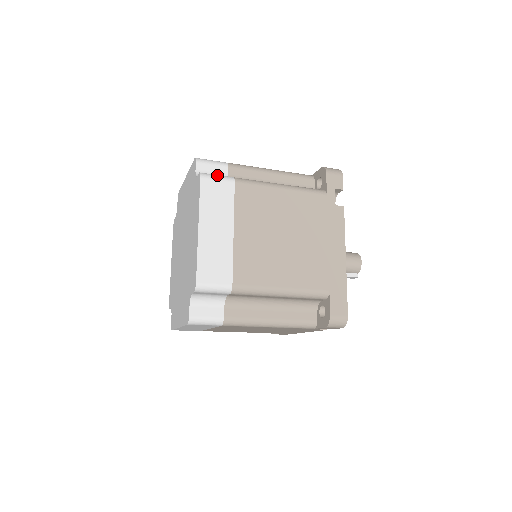
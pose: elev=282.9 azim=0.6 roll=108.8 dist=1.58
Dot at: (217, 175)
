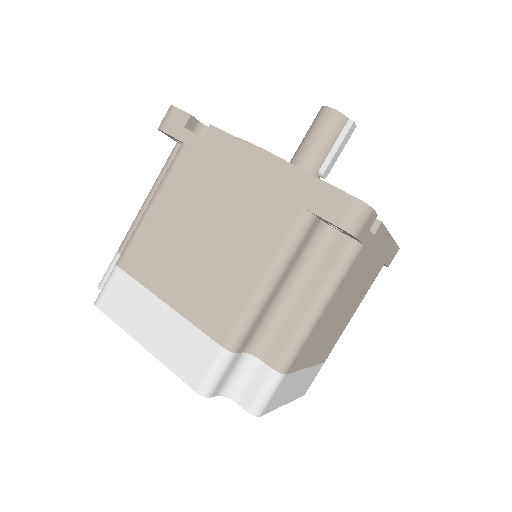
Dot at: (105, 283)
